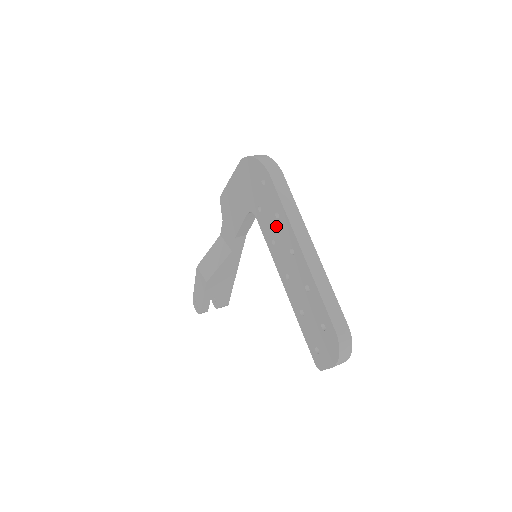
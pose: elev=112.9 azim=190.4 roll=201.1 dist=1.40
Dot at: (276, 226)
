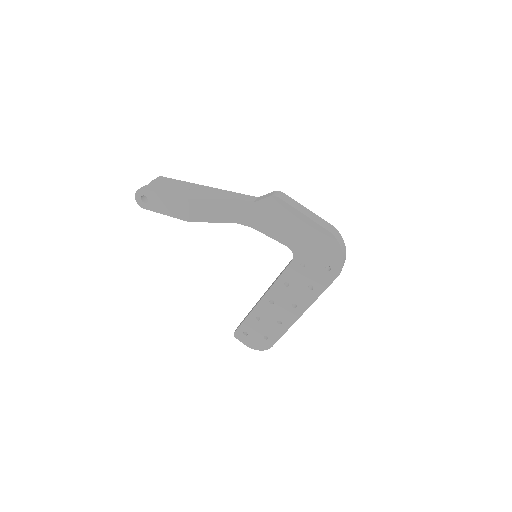
Dot at: (302, 287)
